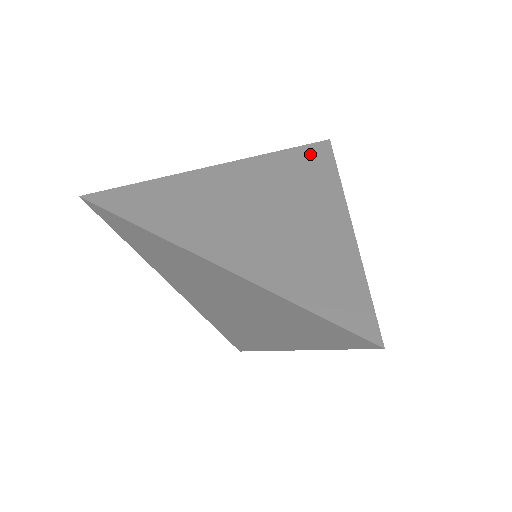
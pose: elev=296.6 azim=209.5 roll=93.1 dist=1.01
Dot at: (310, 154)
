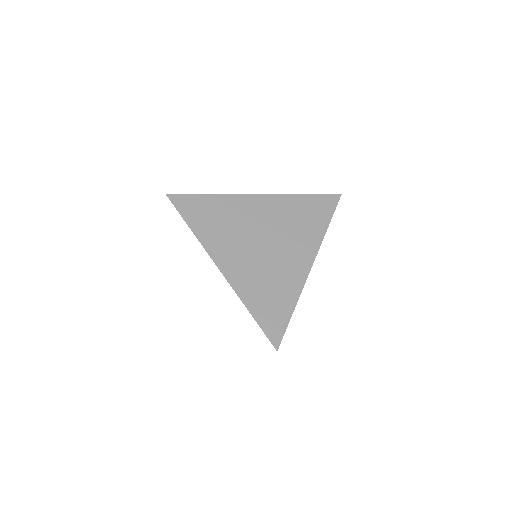
Dot at: (319, 204)
